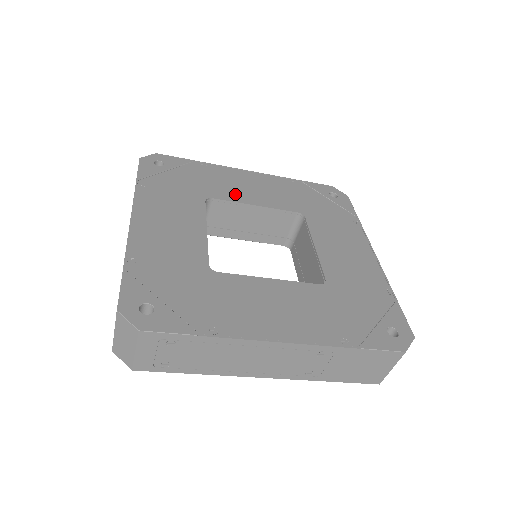
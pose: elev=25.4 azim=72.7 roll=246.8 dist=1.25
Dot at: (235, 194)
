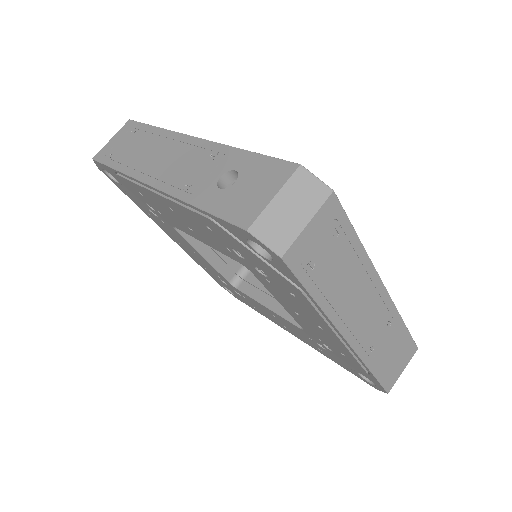
Dot at: occluded
